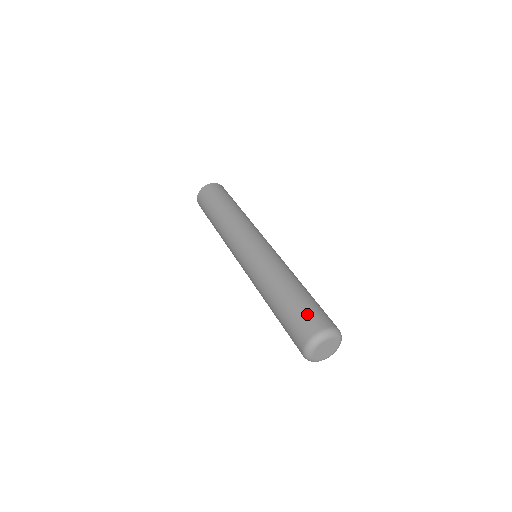
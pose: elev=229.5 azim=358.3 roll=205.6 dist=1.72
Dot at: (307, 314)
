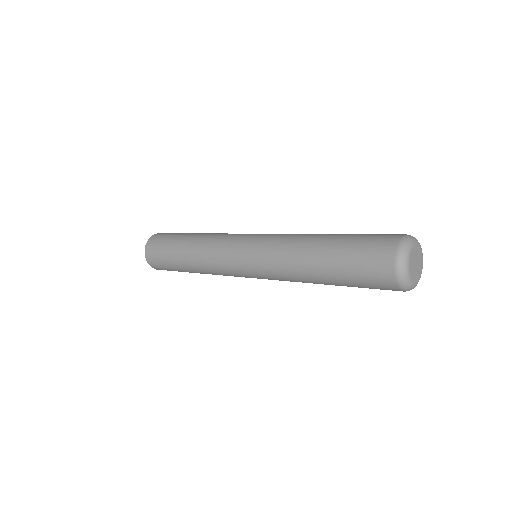
Dot at: occluded
